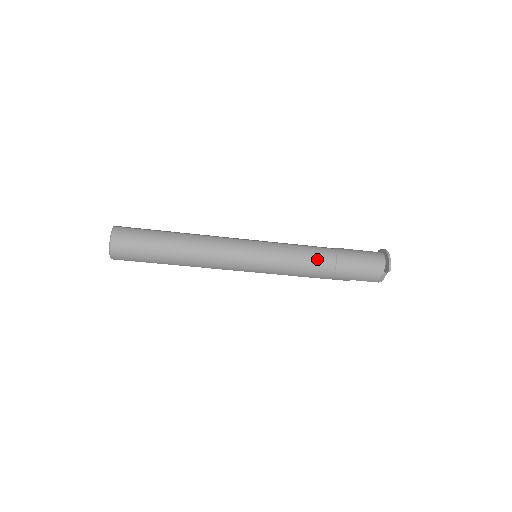
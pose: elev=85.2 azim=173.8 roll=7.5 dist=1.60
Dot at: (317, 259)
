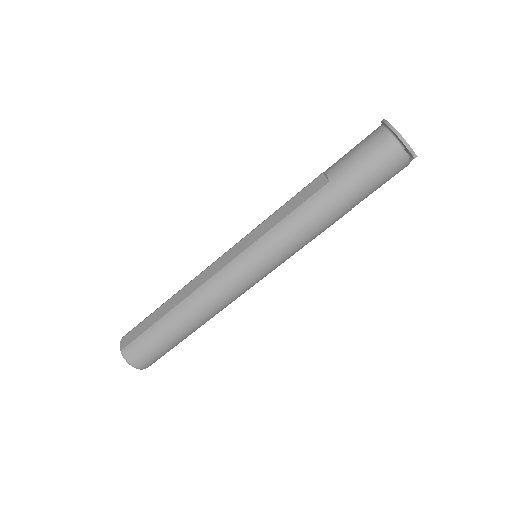
Dot at: (319, 217)
